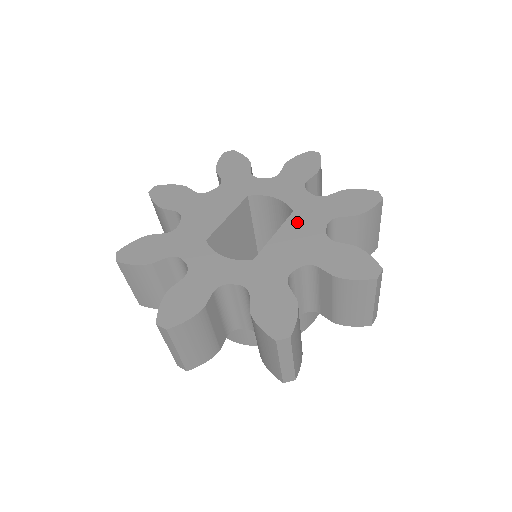
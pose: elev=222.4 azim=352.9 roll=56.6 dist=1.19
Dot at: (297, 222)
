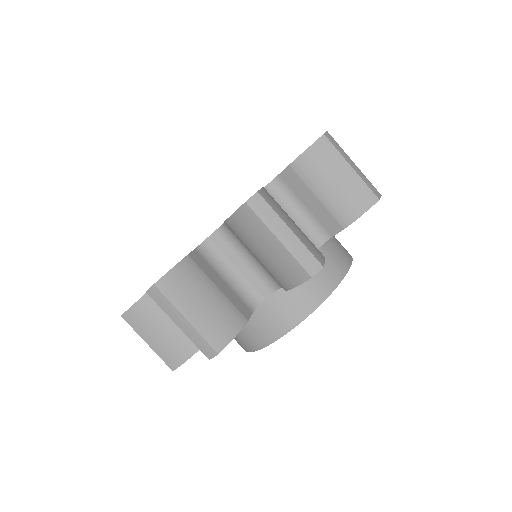
Dot at: occluded
